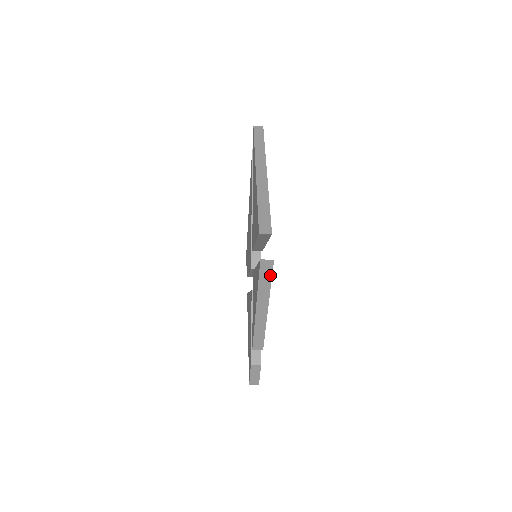
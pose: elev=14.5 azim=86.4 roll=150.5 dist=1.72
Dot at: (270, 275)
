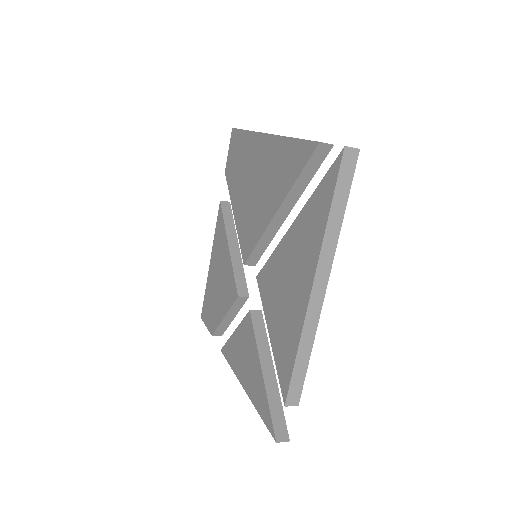
Dot at: occluded
